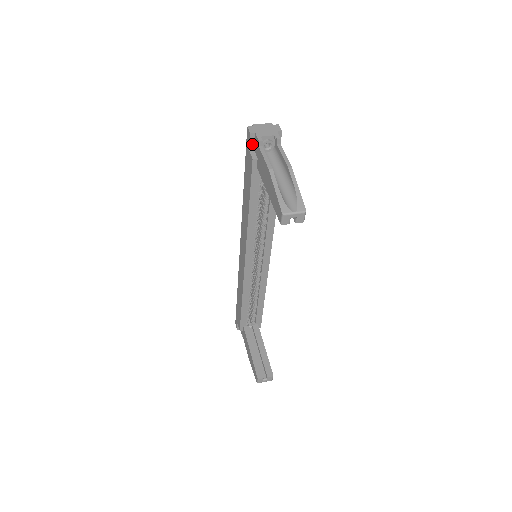
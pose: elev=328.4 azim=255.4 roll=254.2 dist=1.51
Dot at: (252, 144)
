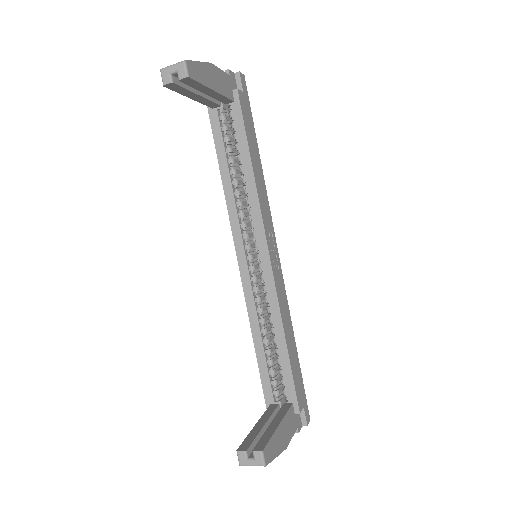
Dot at: occluded
